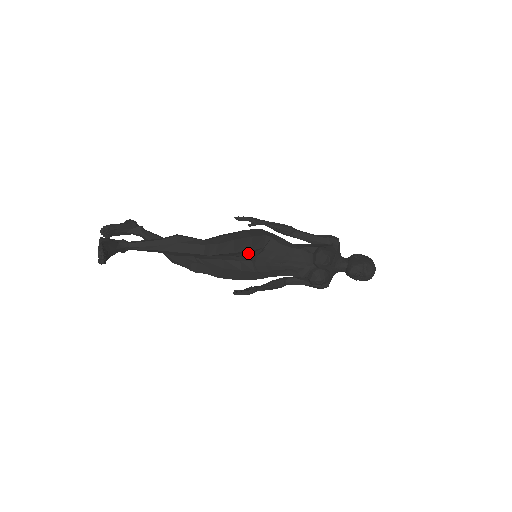
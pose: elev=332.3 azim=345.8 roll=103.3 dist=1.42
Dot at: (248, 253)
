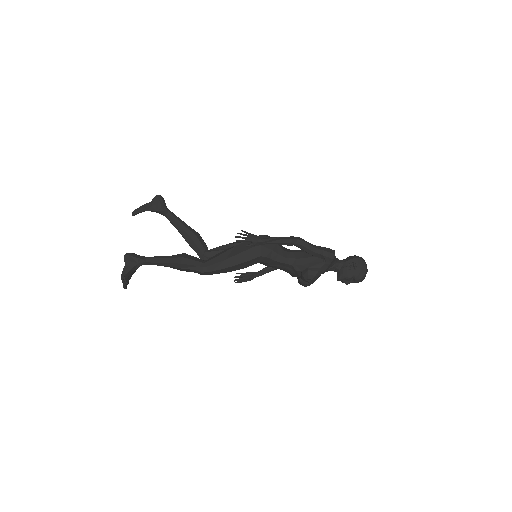
Dot at: (243, 267)
